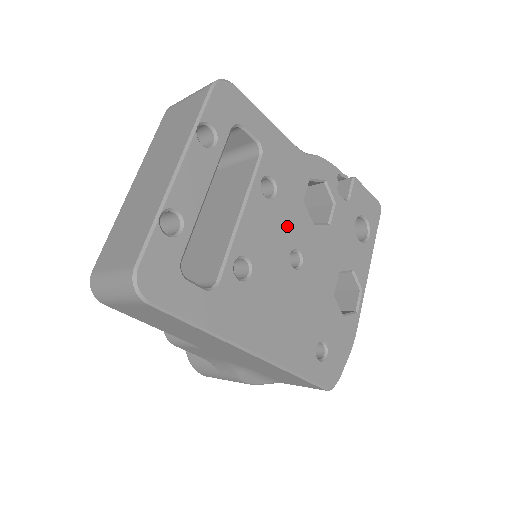
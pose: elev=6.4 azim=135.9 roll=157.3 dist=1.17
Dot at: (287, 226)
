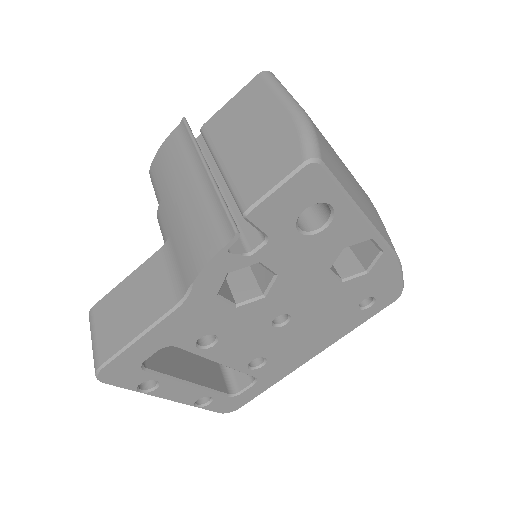
Dot at: (249, 327)
